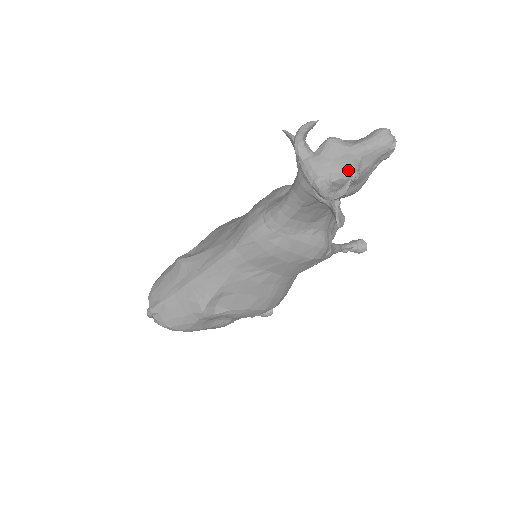
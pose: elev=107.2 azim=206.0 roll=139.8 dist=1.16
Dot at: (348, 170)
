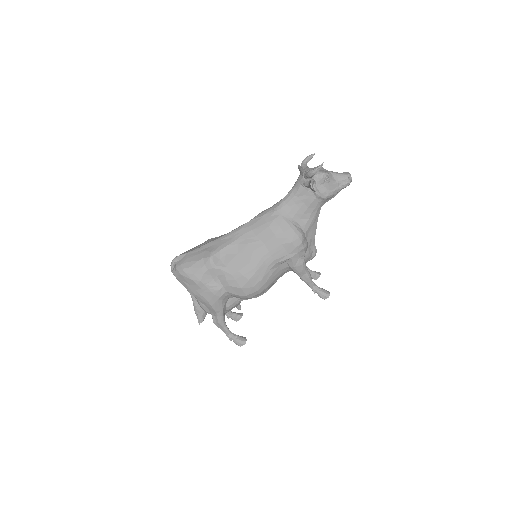
Dot at: (323, 172)
